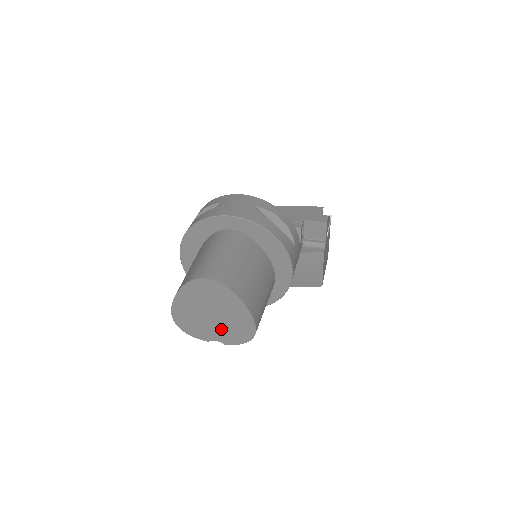
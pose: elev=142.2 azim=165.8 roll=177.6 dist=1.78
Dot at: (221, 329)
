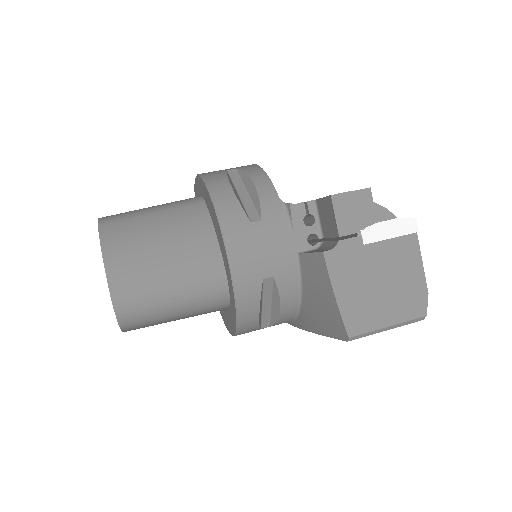
Dot at: occluded
